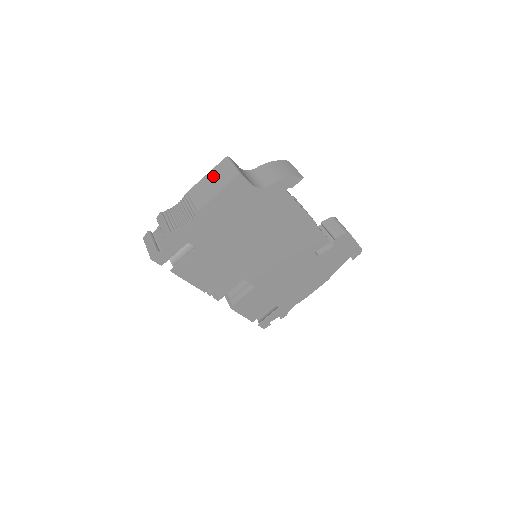
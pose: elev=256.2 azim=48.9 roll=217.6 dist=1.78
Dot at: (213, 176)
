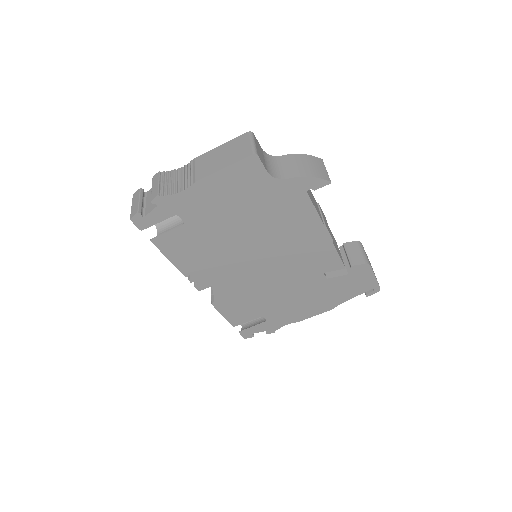
Dot at: (227, 148)
